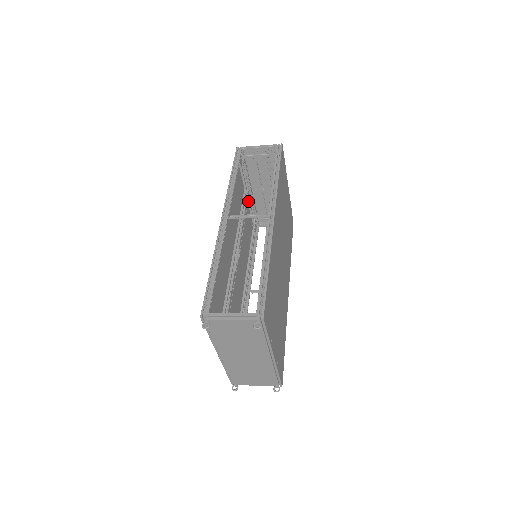
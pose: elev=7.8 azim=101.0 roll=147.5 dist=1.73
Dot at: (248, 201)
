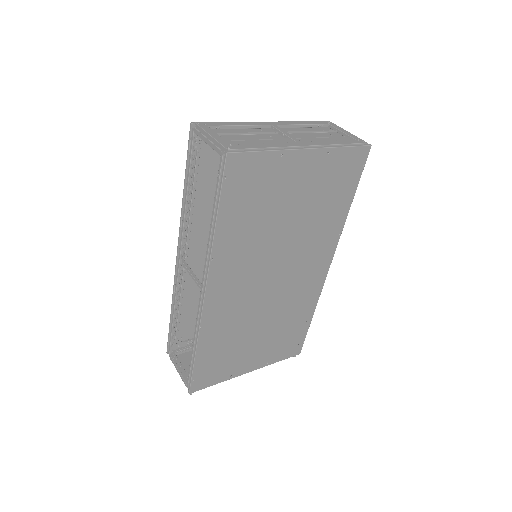
Dot at: occluded
